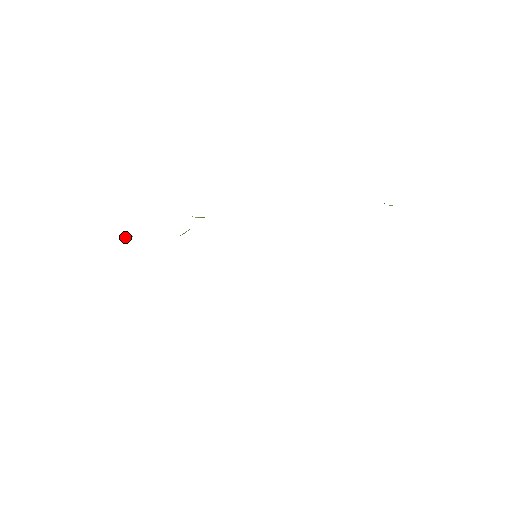
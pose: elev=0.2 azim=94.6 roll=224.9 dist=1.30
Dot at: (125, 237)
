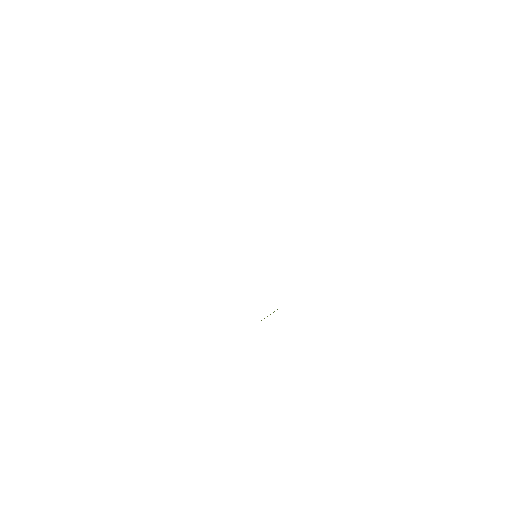
Dot at: occluded
